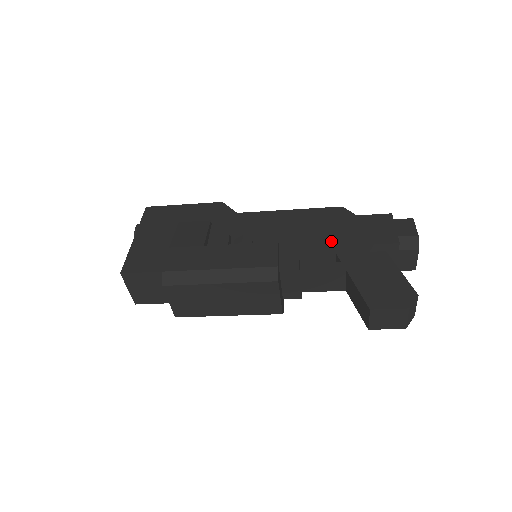
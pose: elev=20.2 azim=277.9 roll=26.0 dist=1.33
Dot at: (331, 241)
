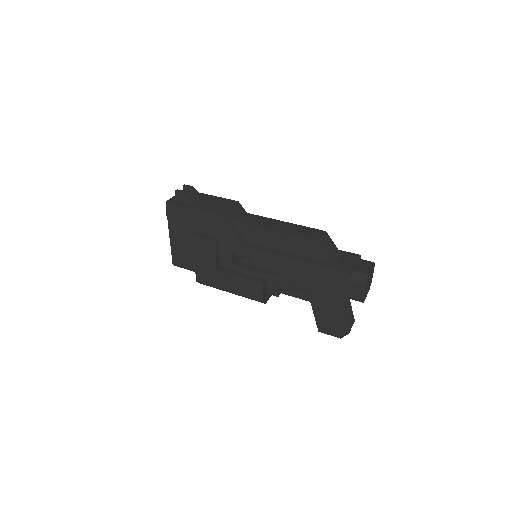
Dot at: (301, 285)
